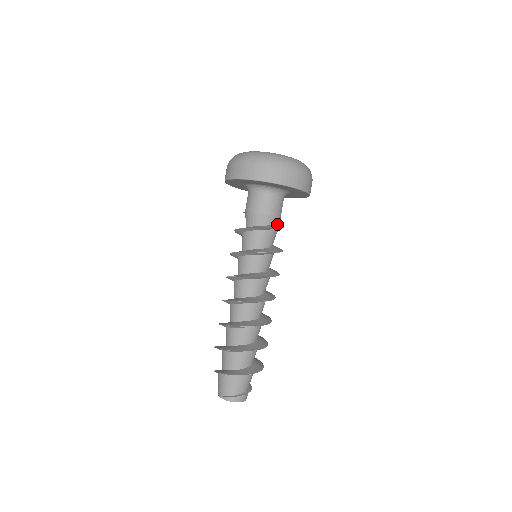
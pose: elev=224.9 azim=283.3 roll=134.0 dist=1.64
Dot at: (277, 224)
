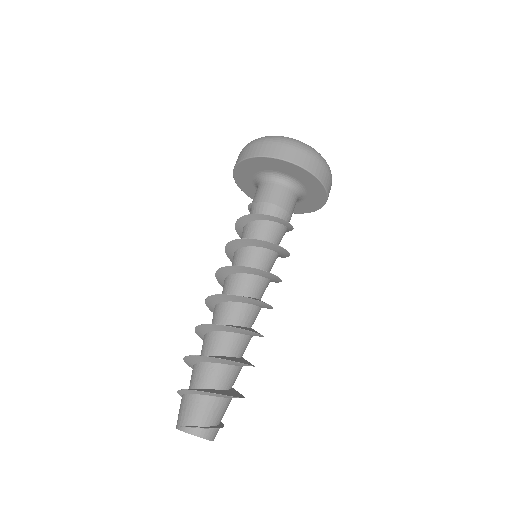
Dot at: occluded
